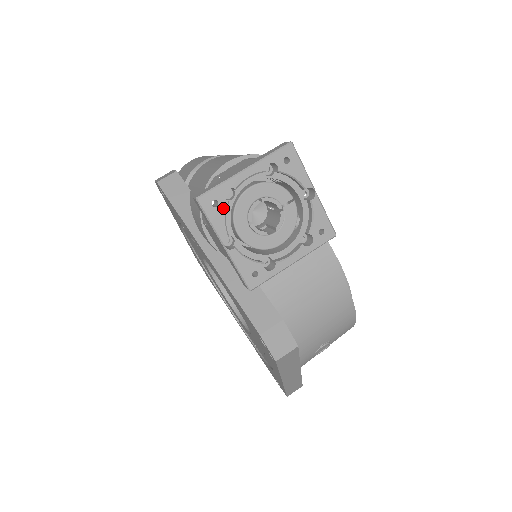
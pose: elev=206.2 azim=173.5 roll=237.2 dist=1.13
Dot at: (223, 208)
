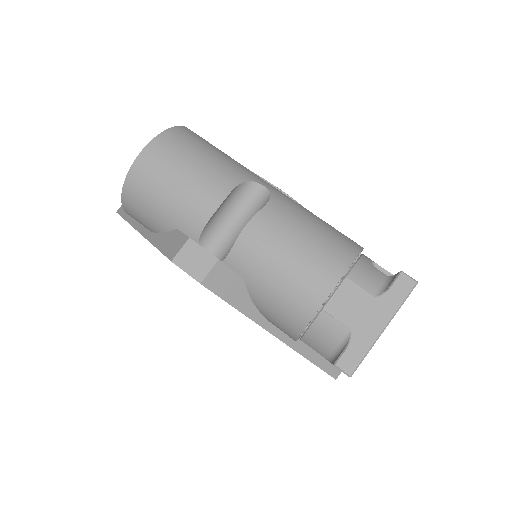
Dot at: occluded
